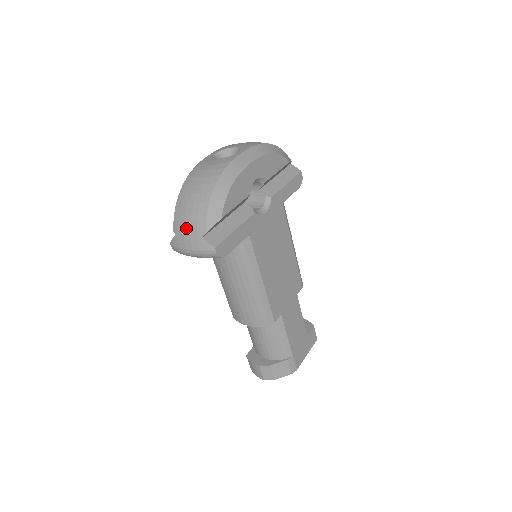
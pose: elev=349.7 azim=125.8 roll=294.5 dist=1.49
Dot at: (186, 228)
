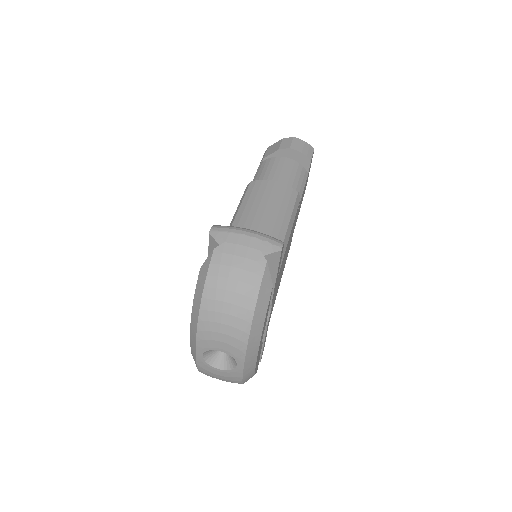
Dot at: occluded
